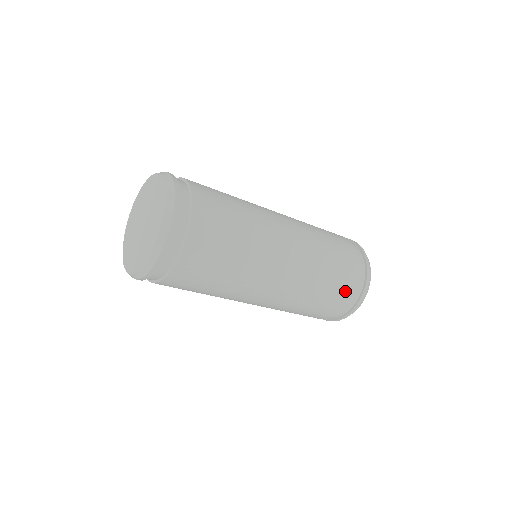
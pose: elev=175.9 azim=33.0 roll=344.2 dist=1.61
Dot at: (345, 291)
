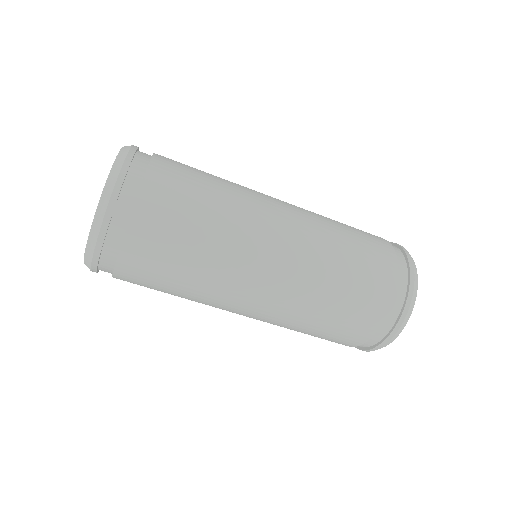
Dot at: (380, 284)
